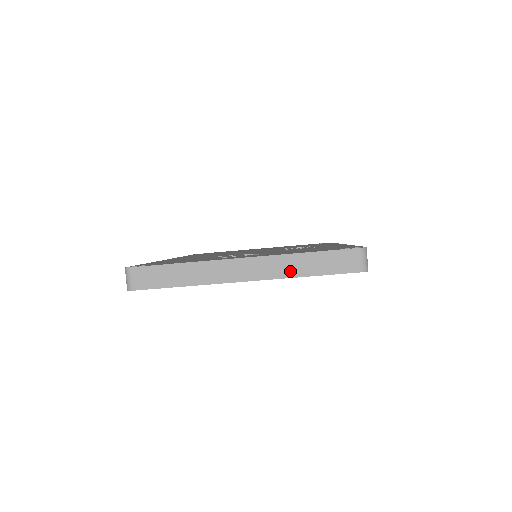
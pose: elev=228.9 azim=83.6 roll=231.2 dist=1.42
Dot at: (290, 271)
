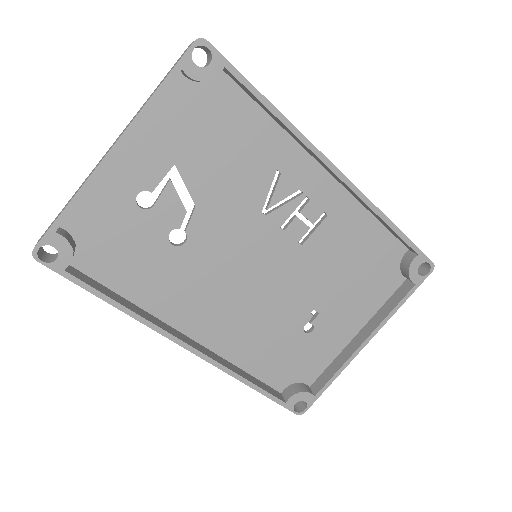
Dot at: (143, 106)
